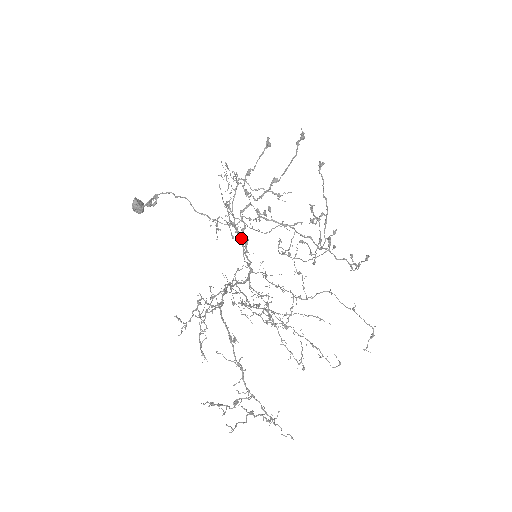
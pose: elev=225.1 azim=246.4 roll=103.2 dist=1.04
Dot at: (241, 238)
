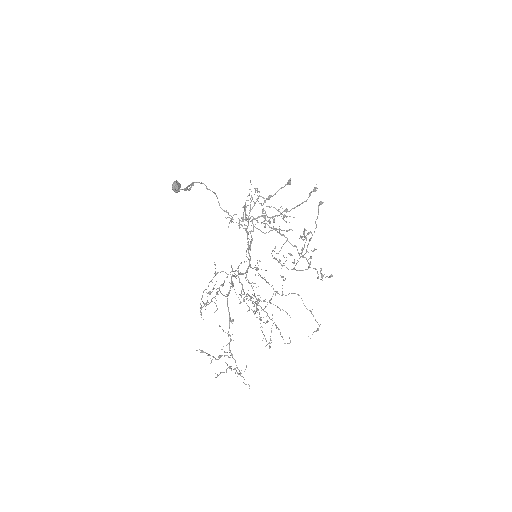
Dot at: occluded
